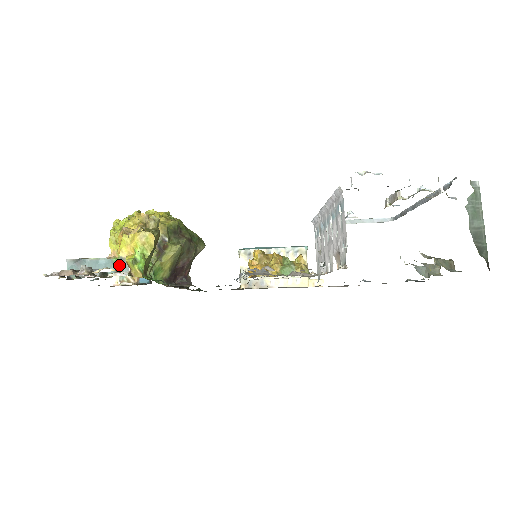
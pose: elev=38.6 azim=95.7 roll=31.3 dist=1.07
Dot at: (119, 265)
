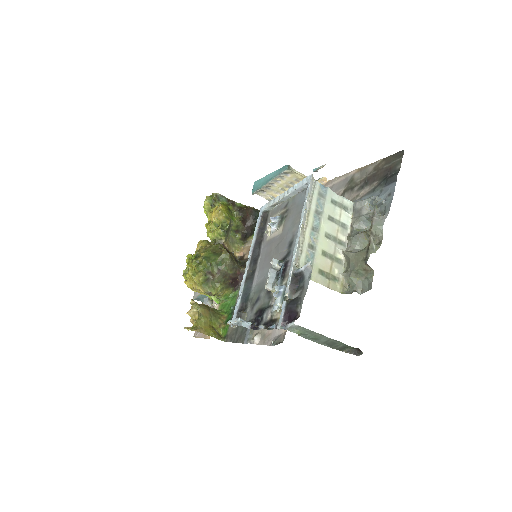
Dot at: occluded
